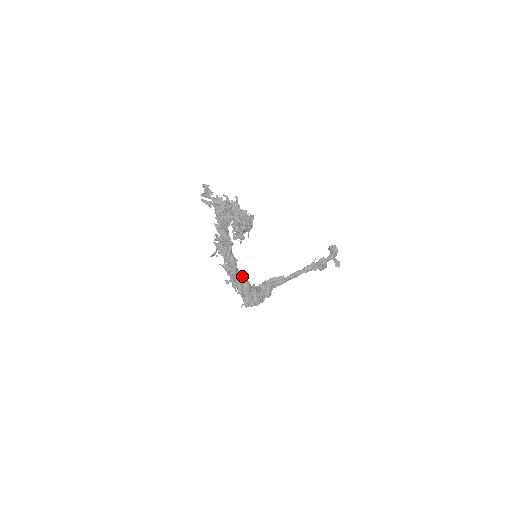
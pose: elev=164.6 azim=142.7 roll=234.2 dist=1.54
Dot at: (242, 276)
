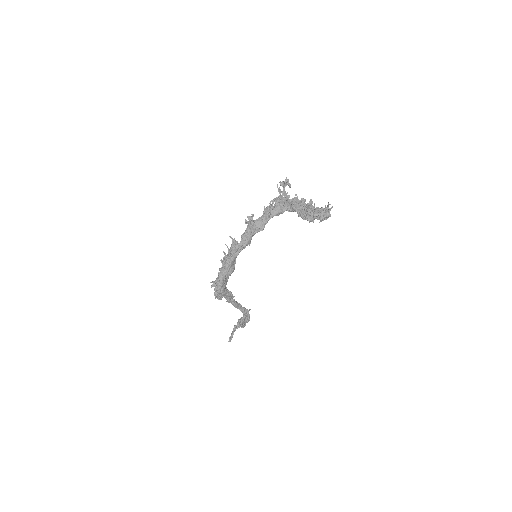
Dot at: occluded
